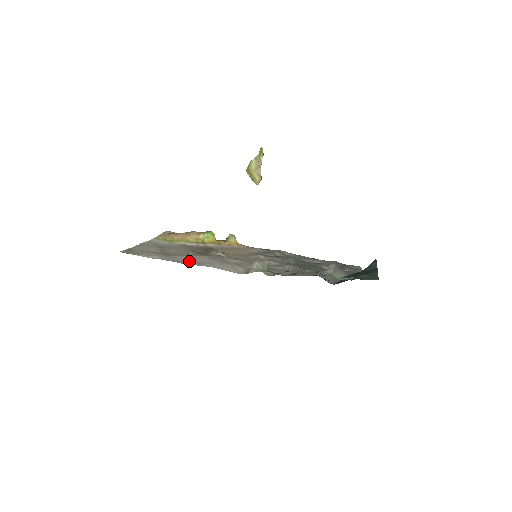
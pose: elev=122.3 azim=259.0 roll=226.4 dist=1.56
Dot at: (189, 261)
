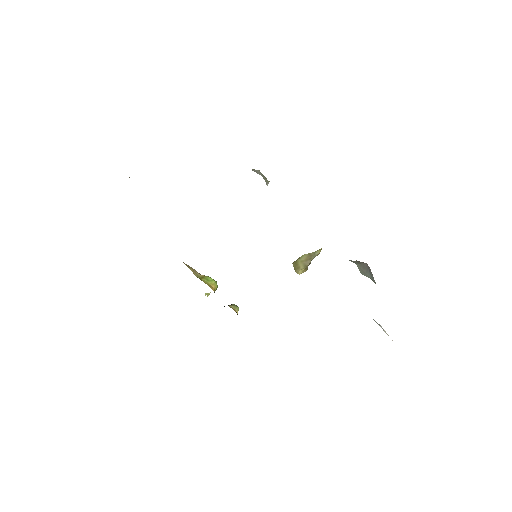
Dot at: occluded
